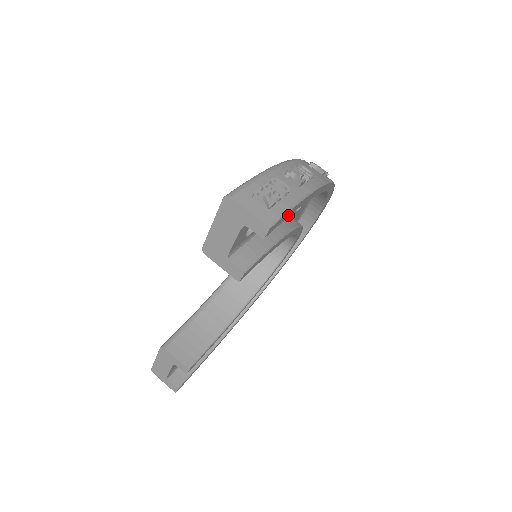
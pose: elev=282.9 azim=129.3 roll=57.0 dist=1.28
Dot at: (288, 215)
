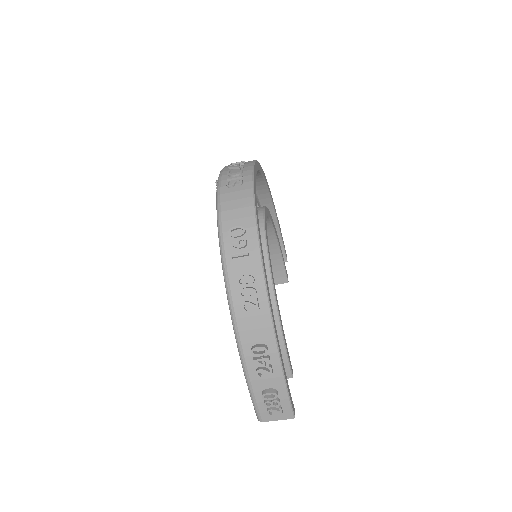
Dot at: (289, 389)
